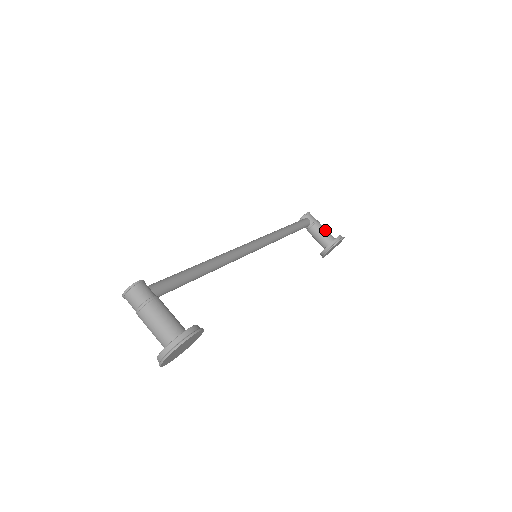
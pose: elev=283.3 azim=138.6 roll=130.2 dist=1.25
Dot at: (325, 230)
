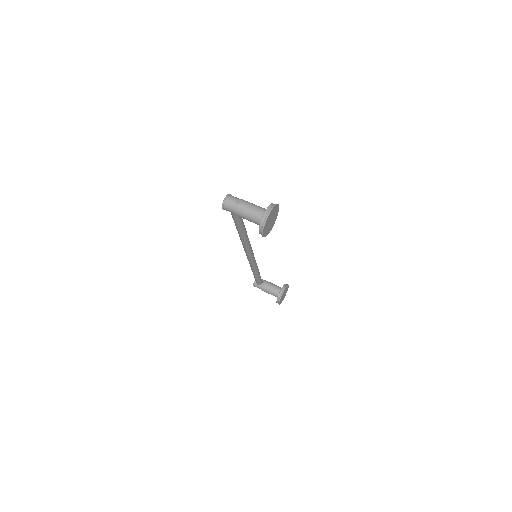
Dot at: (274, 284)
